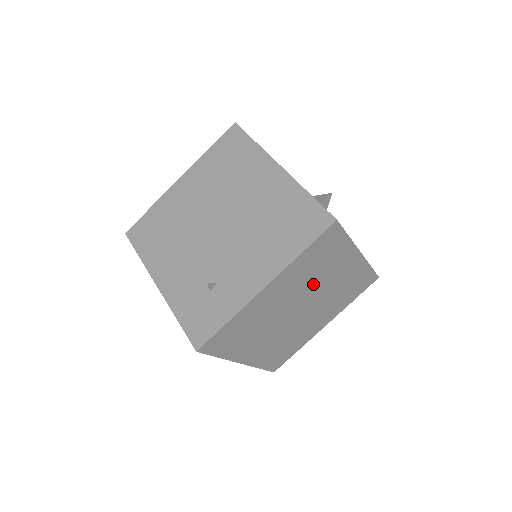
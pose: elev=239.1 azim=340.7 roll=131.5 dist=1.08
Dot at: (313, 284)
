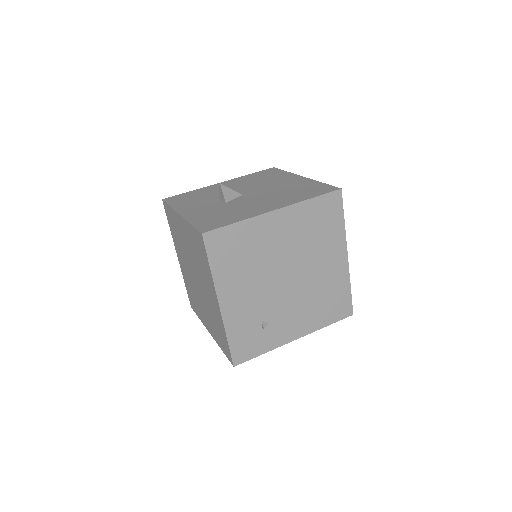
Dot at: occluded
